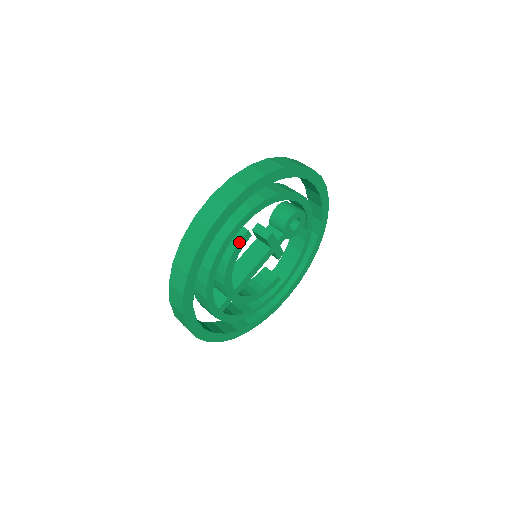
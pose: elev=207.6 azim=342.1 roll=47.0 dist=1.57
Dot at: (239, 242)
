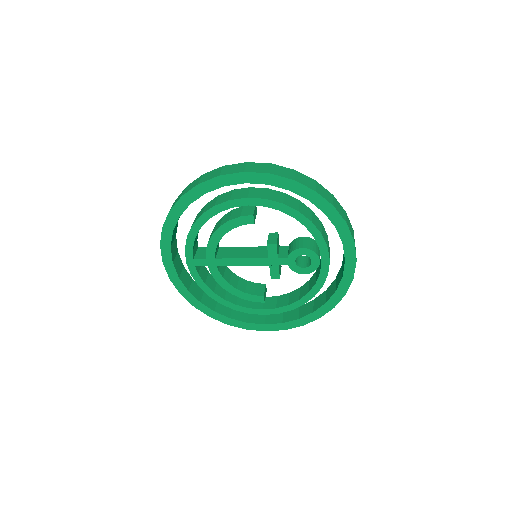
Dot at: (240, 217)
